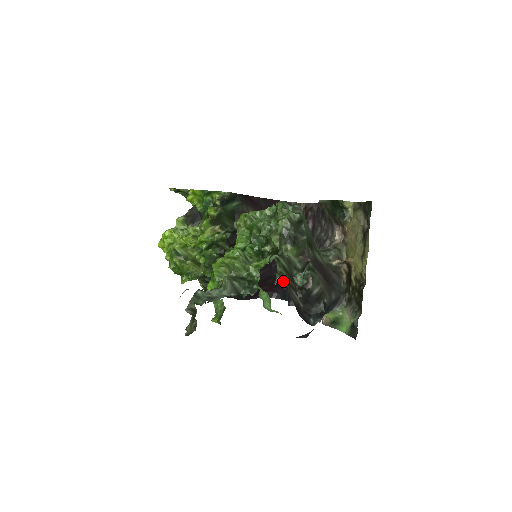
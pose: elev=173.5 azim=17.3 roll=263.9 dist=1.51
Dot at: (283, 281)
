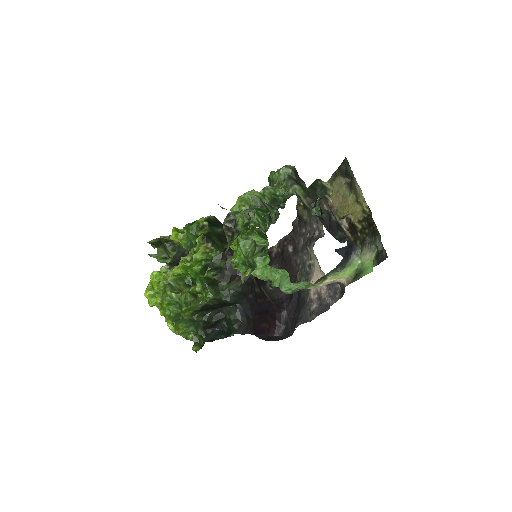
Dot at: (280, 318)
